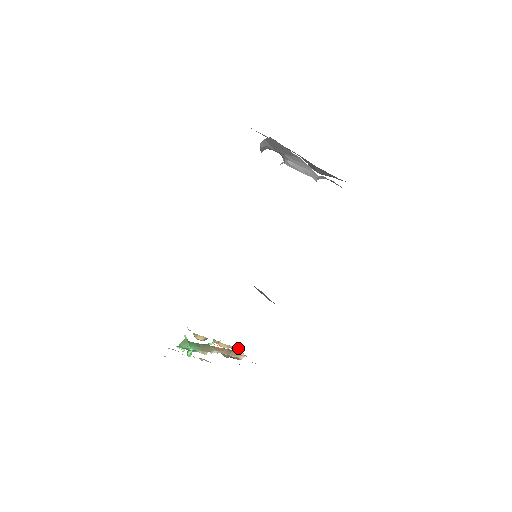
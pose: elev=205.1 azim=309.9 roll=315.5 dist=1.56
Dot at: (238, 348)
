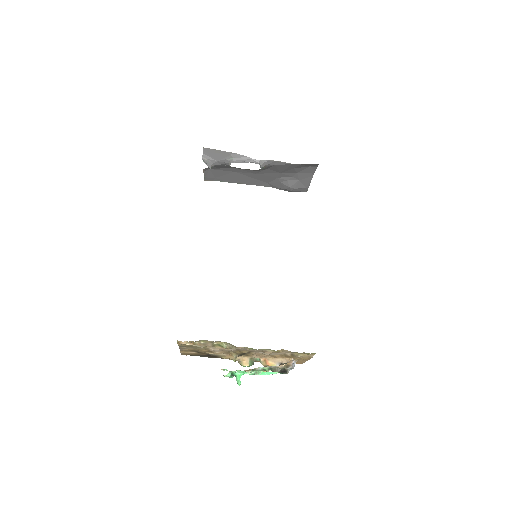
Dot at: (287, 359)
